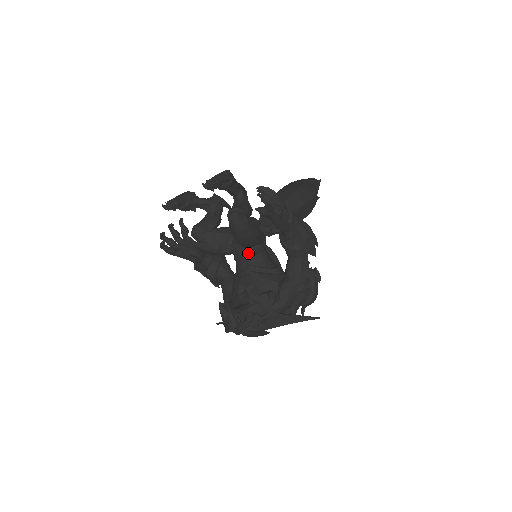
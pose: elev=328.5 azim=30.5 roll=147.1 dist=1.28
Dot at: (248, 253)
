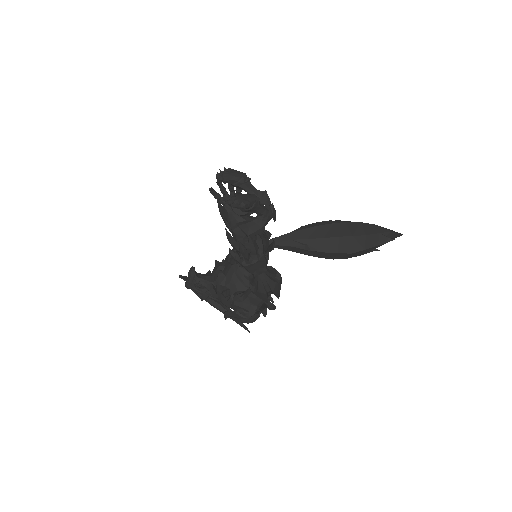
Dot at: occluded
